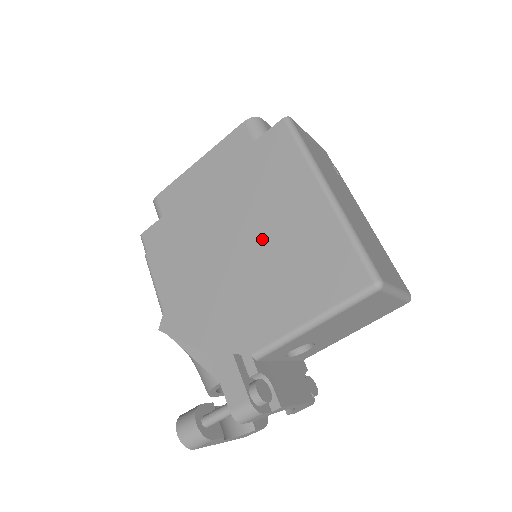
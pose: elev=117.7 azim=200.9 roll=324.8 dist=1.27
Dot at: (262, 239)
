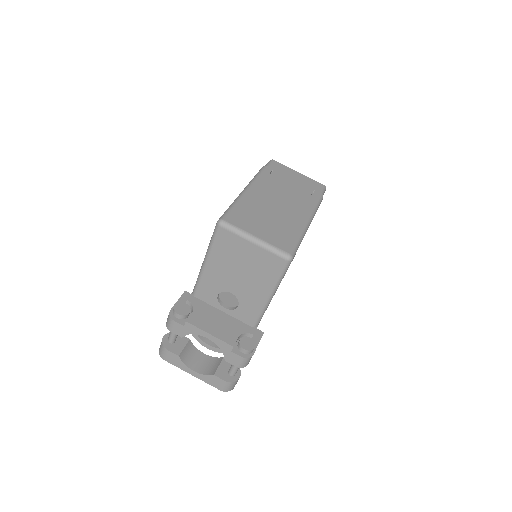
Dot at: occluded
